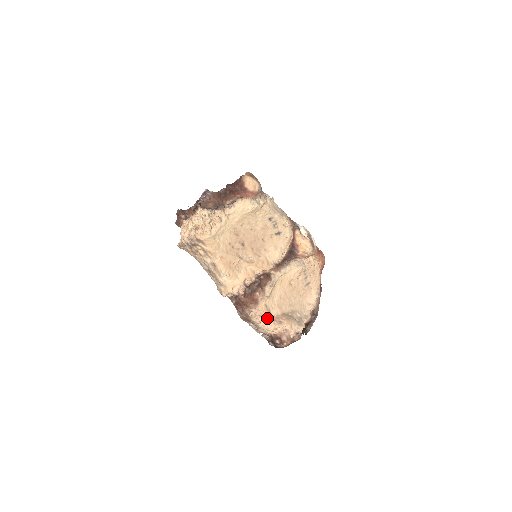
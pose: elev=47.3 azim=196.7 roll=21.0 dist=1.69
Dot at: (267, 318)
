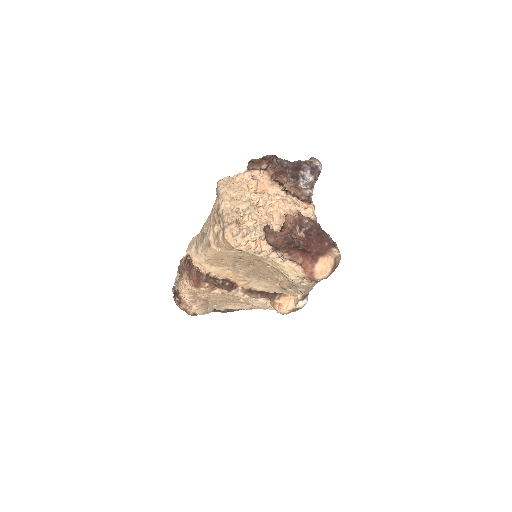
Dot at: (190, 292)
